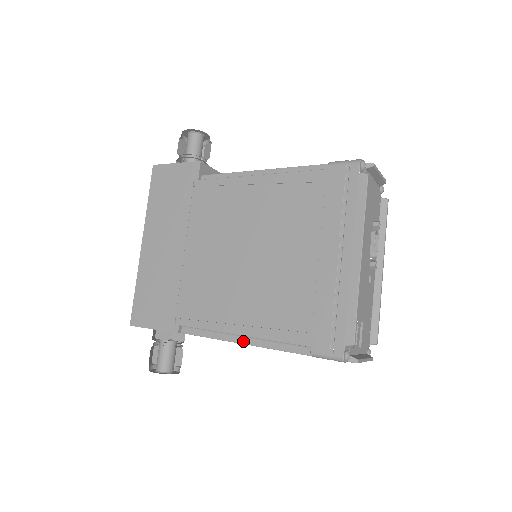
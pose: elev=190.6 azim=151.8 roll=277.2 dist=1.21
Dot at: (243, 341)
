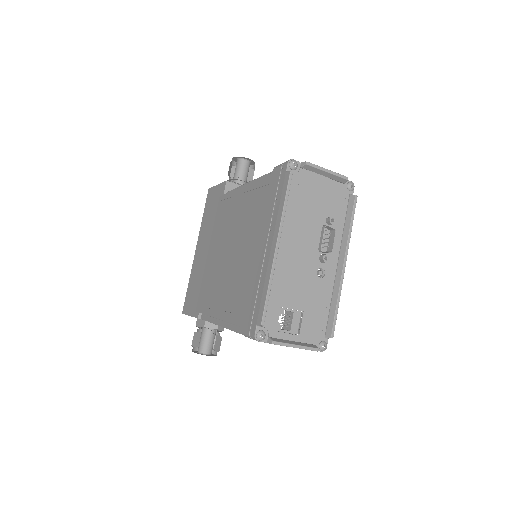
Dot at: (222, 324)
